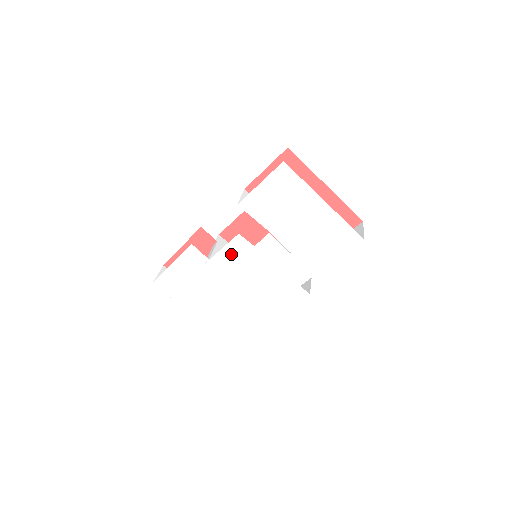
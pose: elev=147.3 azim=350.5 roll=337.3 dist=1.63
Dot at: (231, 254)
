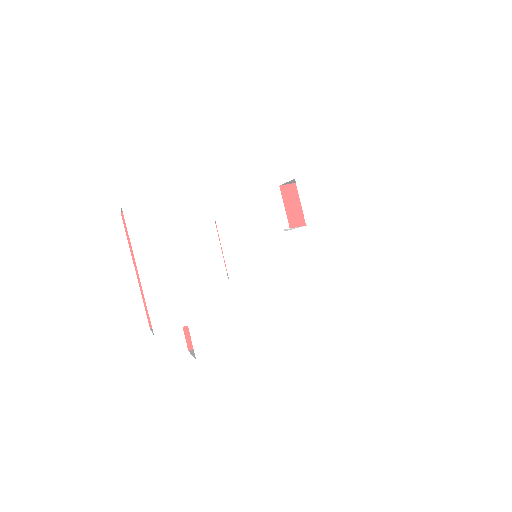
Dot at: (253, 226)
